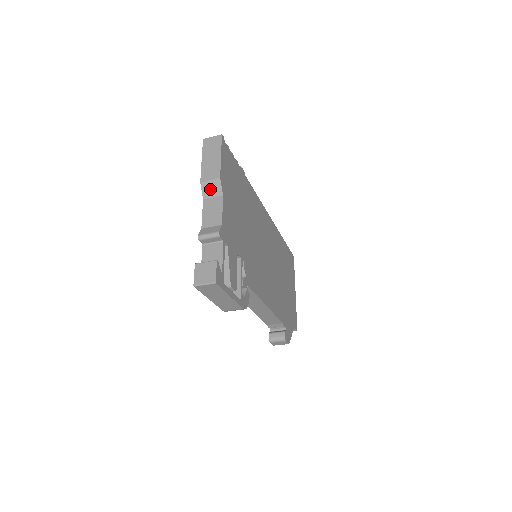
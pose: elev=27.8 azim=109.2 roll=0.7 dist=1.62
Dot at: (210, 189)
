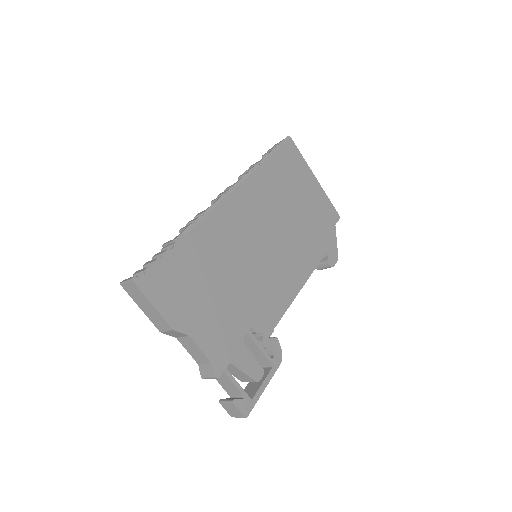
Dot at: (174, 334)
